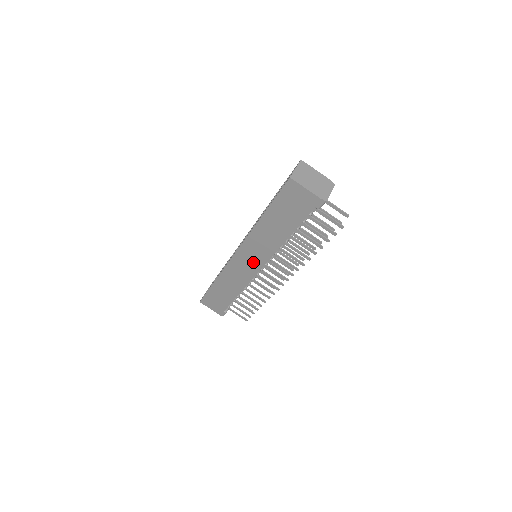
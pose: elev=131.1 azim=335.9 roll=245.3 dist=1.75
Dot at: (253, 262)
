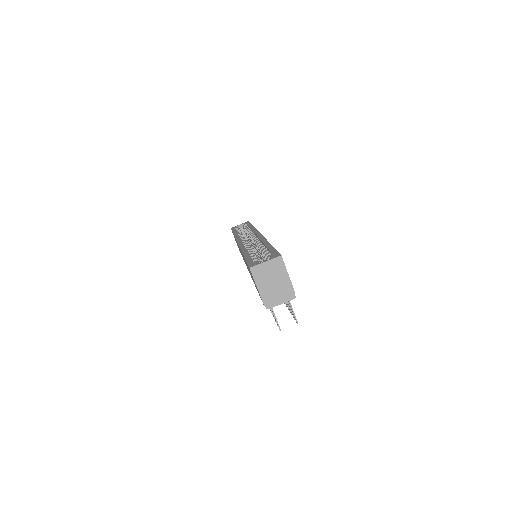
Dot at: occluded
